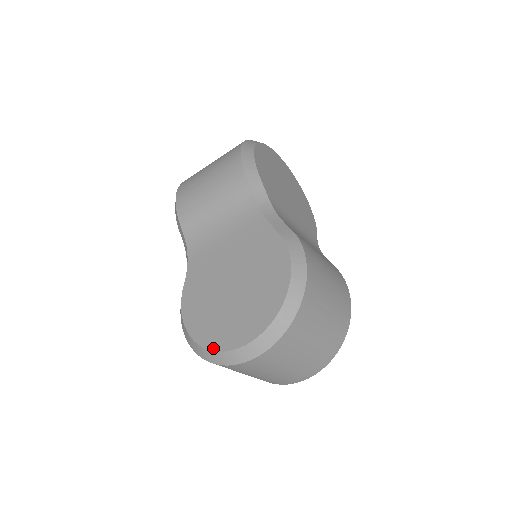
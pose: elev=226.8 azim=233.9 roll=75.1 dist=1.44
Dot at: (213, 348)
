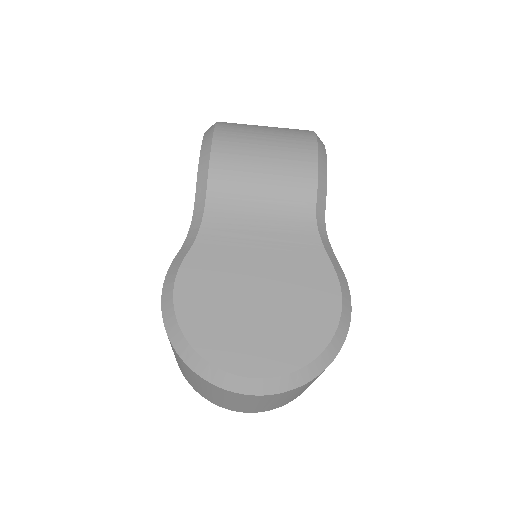
Dot at: (213, 360)
